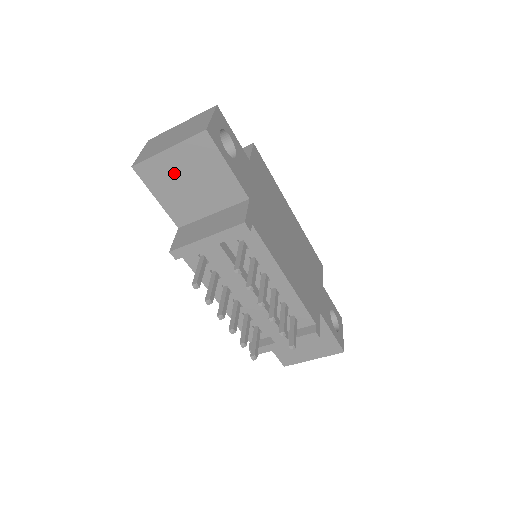
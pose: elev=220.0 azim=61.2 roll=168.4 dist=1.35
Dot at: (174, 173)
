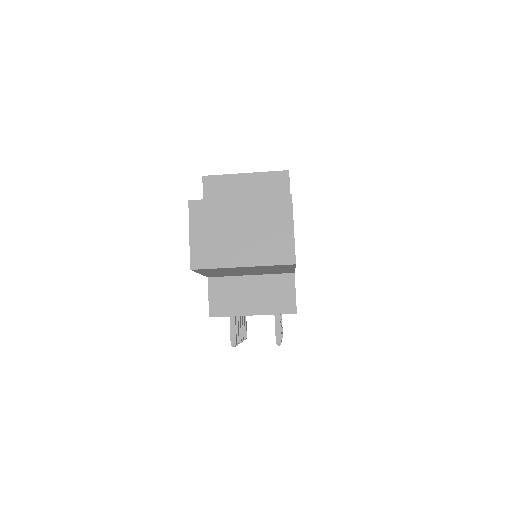
Dot at: (235, 270)
